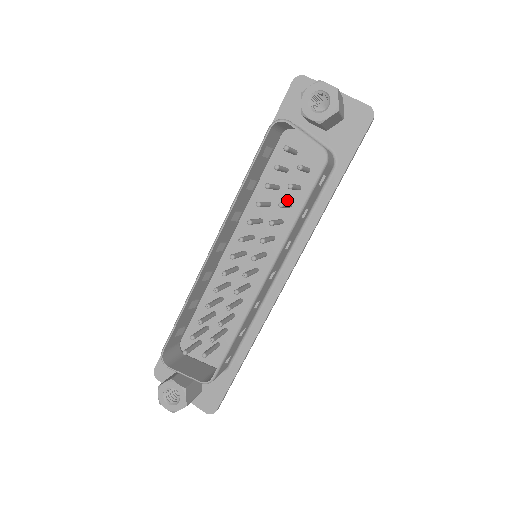
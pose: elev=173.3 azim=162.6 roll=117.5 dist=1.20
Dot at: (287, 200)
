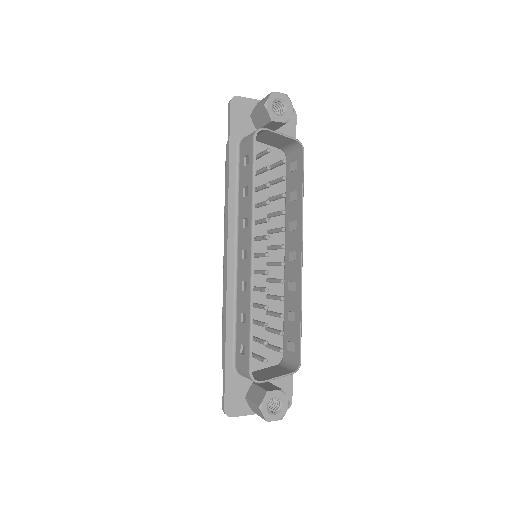
Dot at: (266, 197)
